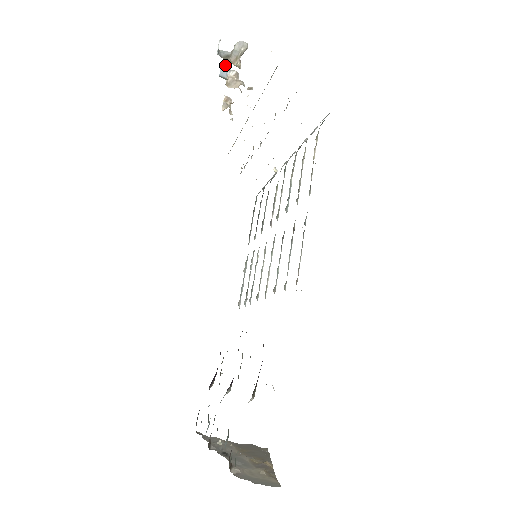
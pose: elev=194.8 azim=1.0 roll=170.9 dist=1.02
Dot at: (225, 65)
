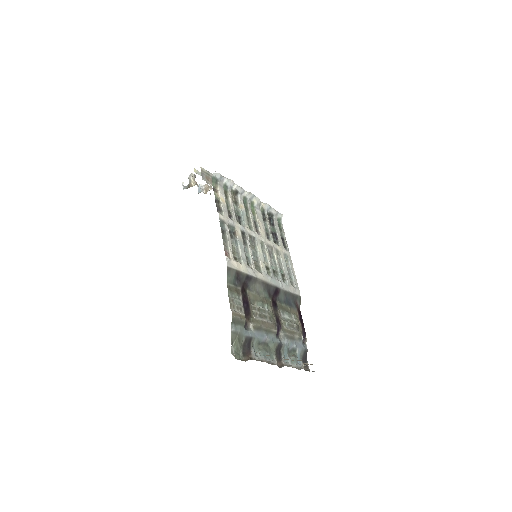
Dot at: (199, 187)
